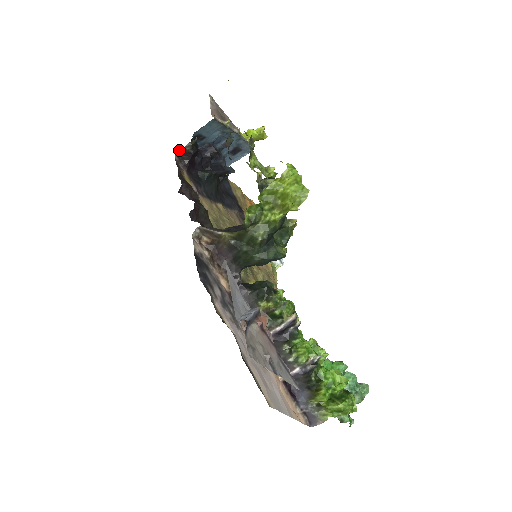
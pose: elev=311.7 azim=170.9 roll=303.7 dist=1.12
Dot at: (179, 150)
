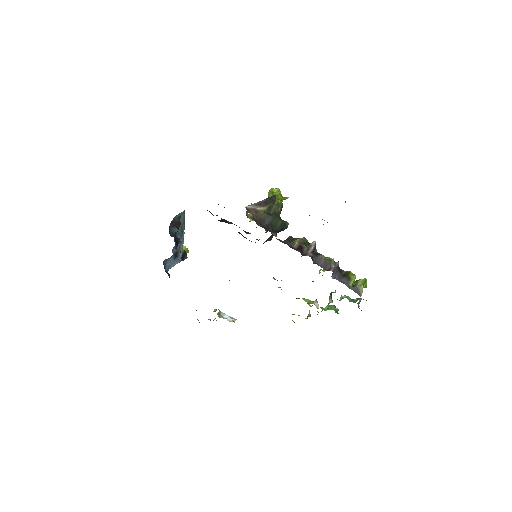
Dot at: (172, 220)
